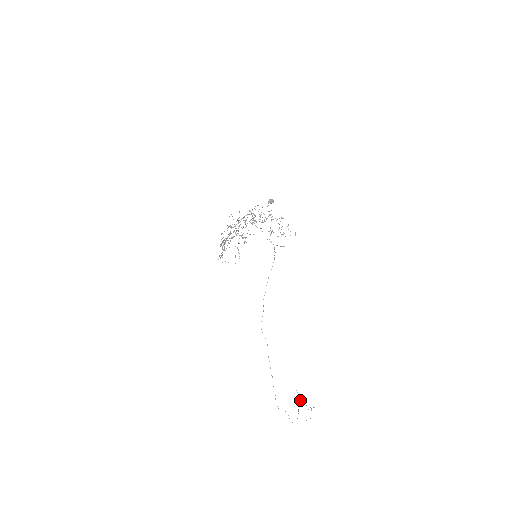
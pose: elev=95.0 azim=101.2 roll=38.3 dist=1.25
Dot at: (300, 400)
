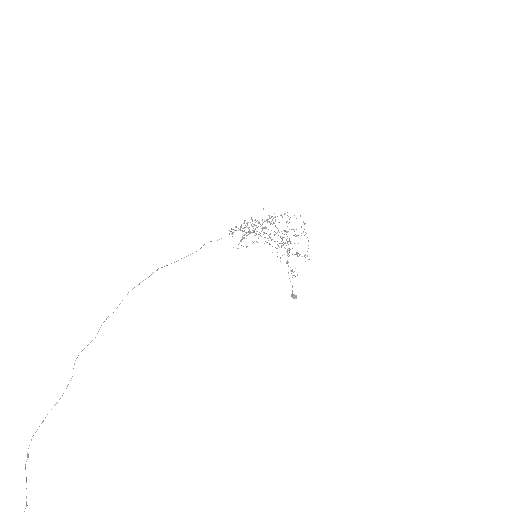
Dot at: out of frame
